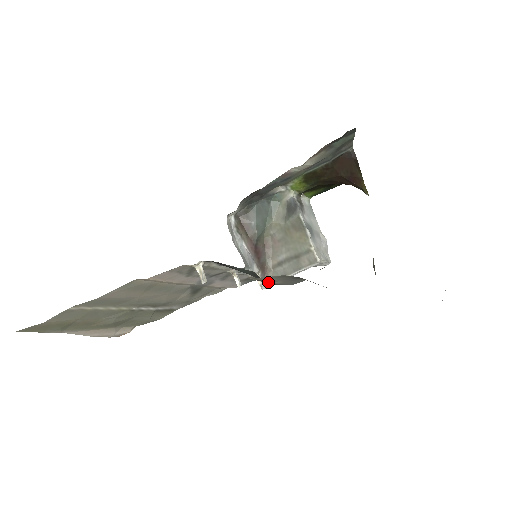
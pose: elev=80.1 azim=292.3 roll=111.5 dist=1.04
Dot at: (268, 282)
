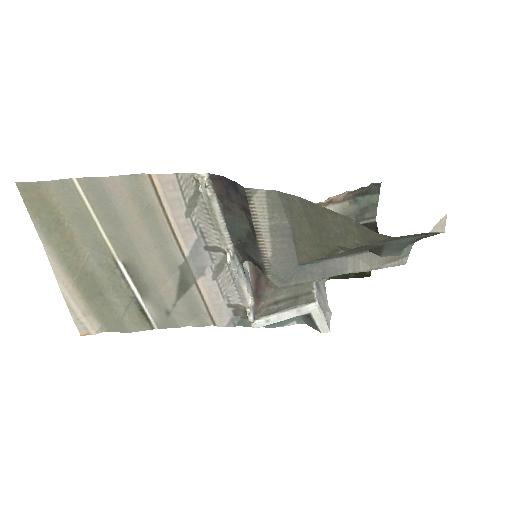
Dot at: (259, 242)
